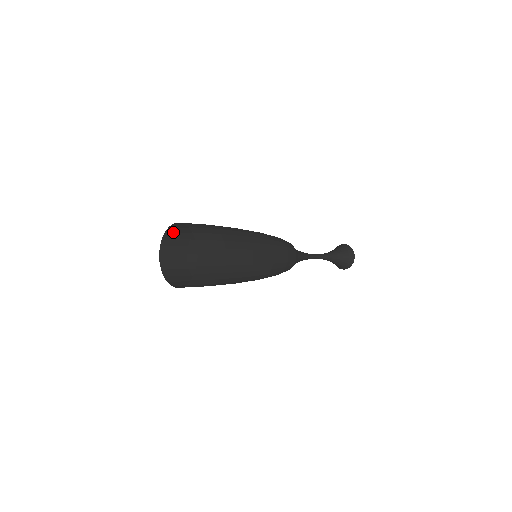
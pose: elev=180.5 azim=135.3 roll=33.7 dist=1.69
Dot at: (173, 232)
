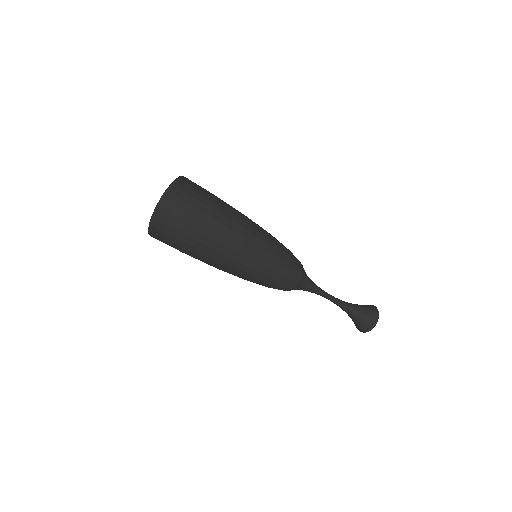
Dot at: (175, 194)
